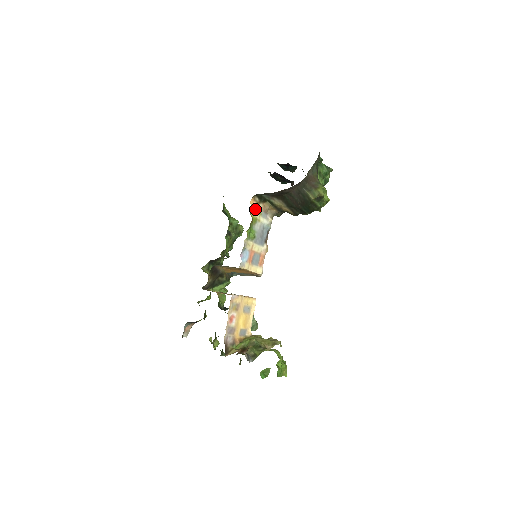
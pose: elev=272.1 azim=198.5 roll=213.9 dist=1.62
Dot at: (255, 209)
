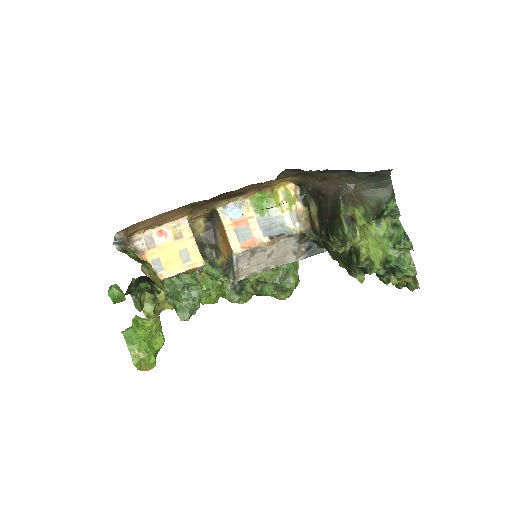
Dot at: (288, 197)
